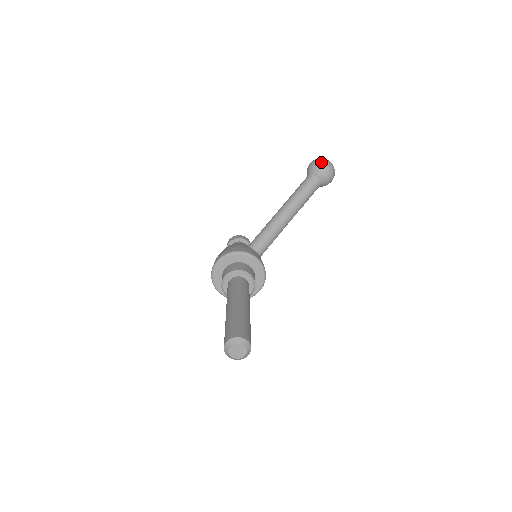
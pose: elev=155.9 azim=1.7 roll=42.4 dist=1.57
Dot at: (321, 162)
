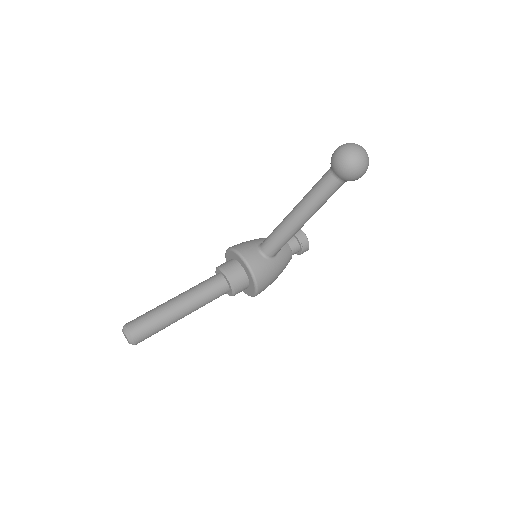
Dot at: (337, 150)
